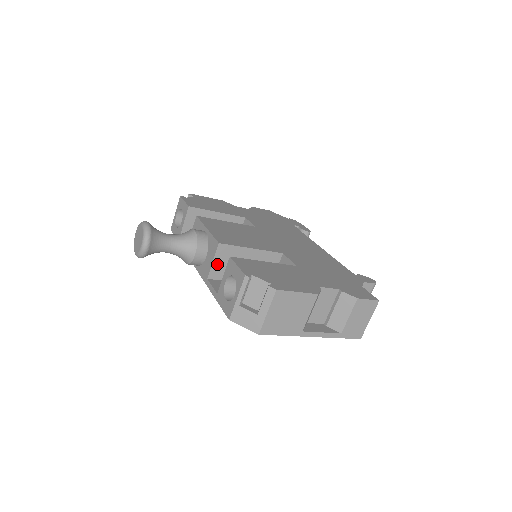
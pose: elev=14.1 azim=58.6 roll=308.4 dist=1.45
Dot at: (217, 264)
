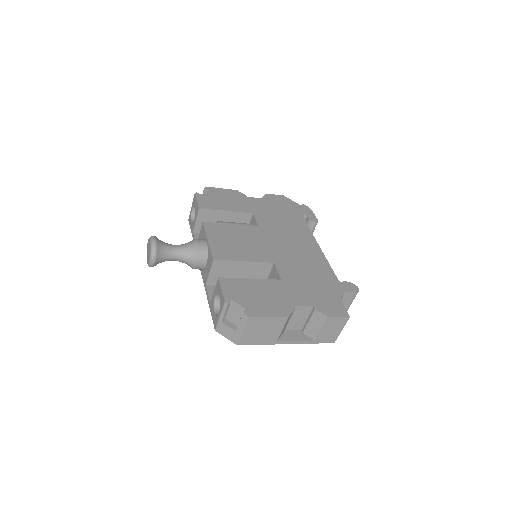
Dot at: (213, 274)
